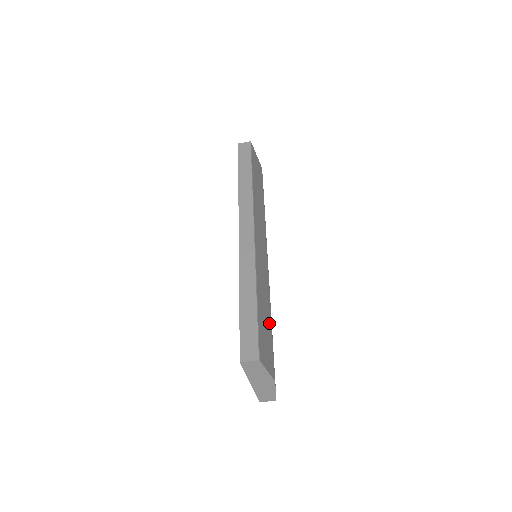
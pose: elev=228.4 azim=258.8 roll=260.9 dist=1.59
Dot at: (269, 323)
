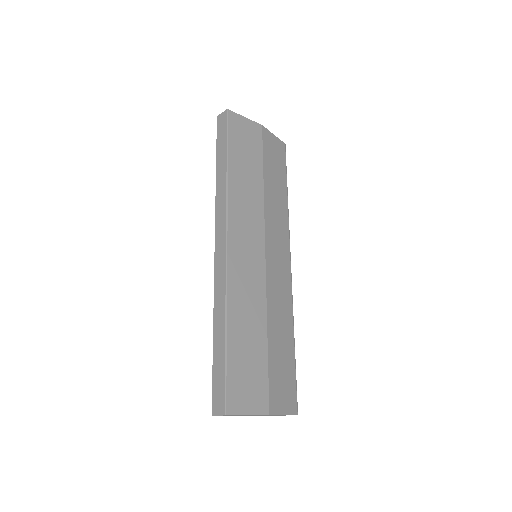
Dot at: (260, 348)
